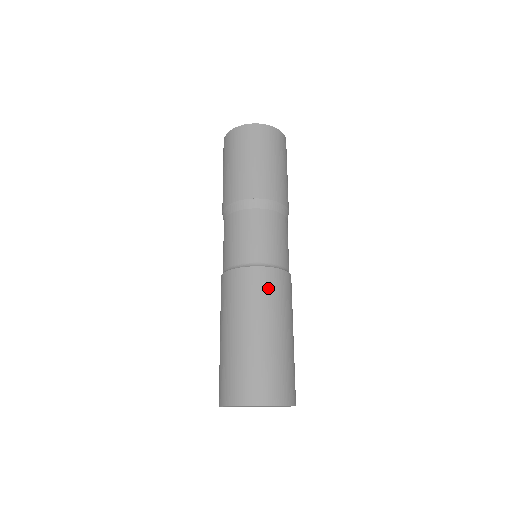
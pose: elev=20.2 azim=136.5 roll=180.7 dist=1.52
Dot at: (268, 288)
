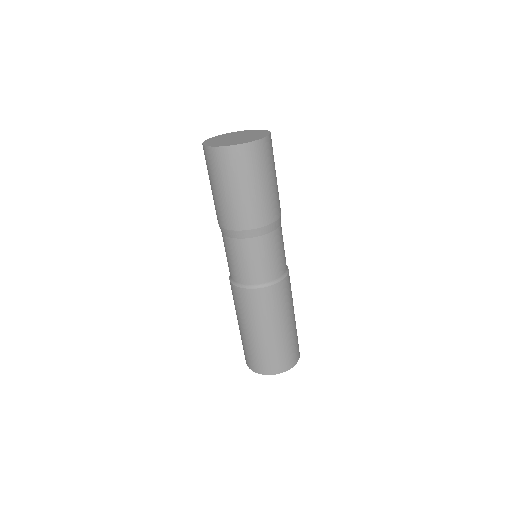
Dot at: (264, 304)
